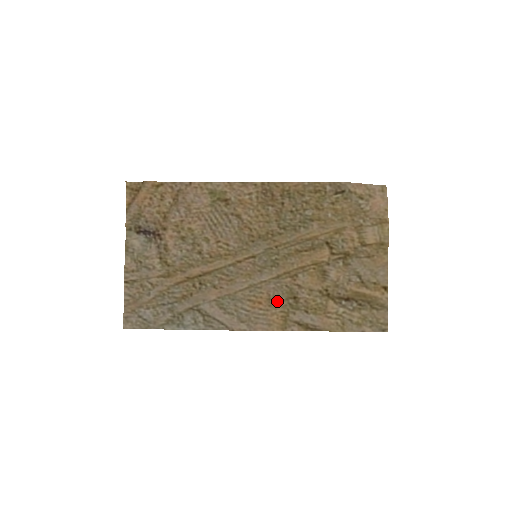
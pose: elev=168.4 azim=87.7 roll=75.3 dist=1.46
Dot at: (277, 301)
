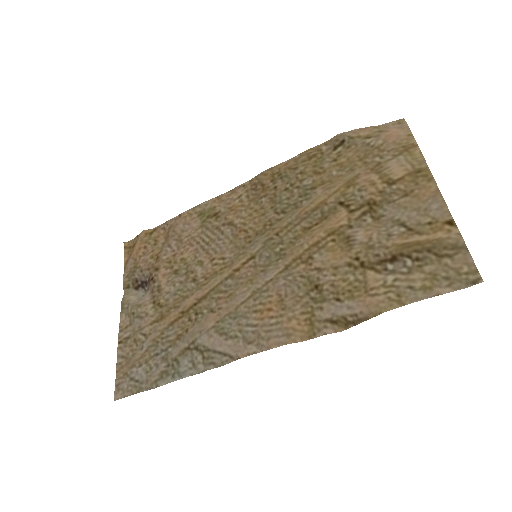
Dot at: (292, 300)
